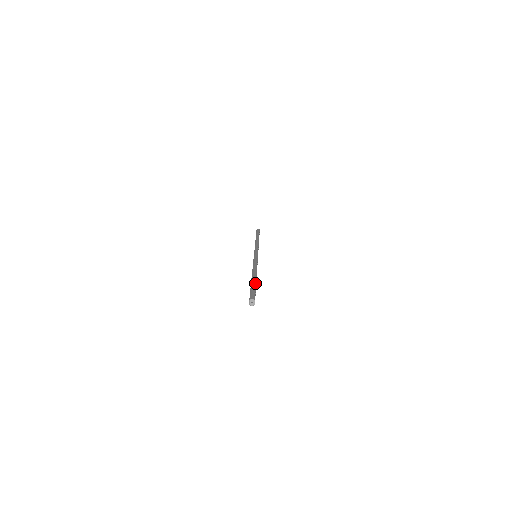
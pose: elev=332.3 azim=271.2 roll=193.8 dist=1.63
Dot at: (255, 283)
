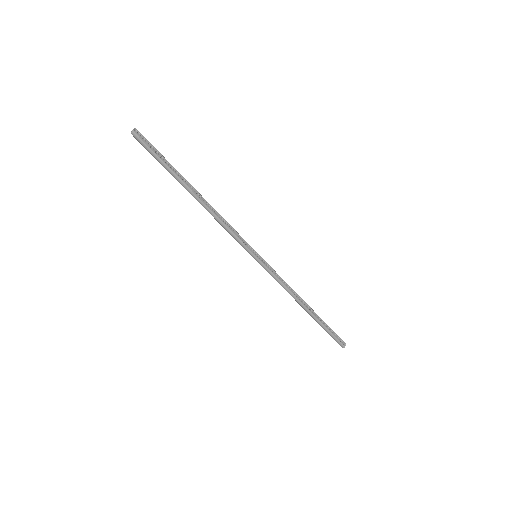
Dot at: occluded
